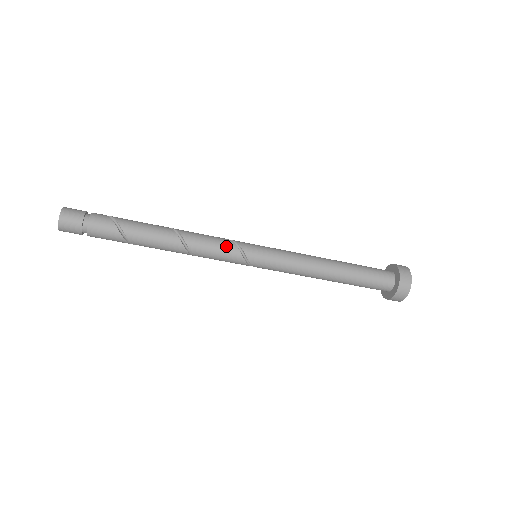
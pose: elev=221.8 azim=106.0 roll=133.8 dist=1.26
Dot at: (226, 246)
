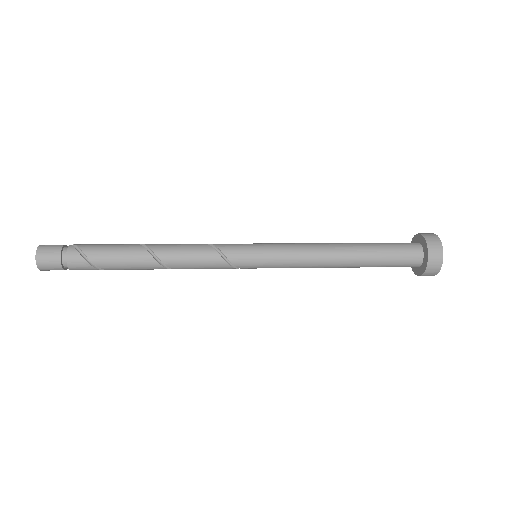
Dot at: (219, 268)
